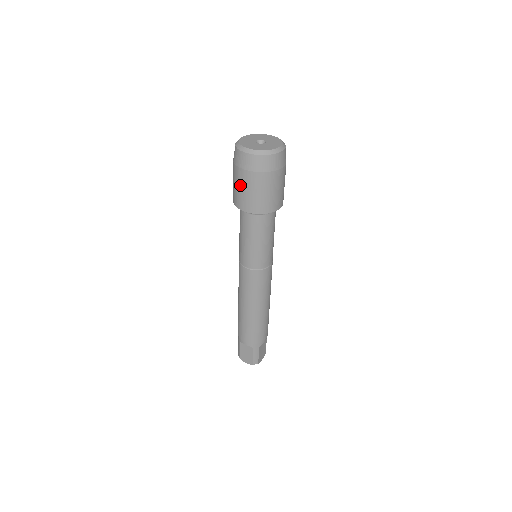
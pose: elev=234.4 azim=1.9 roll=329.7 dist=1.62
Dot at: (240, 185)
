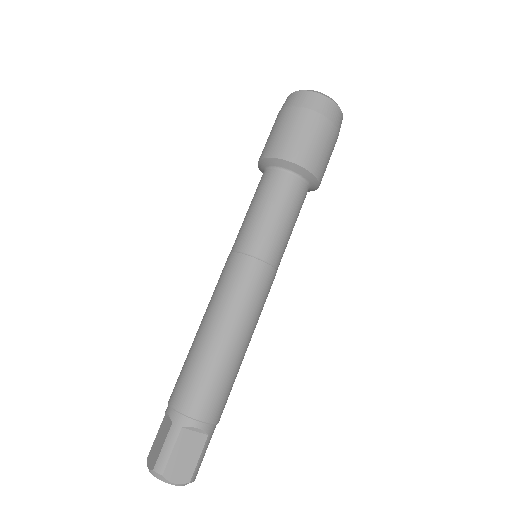
Dot at: (270, 132)
